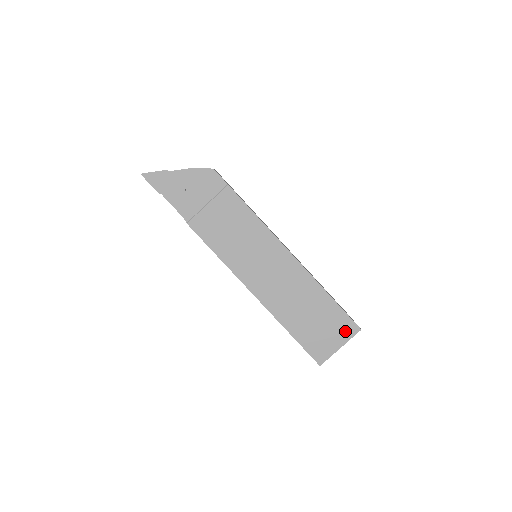
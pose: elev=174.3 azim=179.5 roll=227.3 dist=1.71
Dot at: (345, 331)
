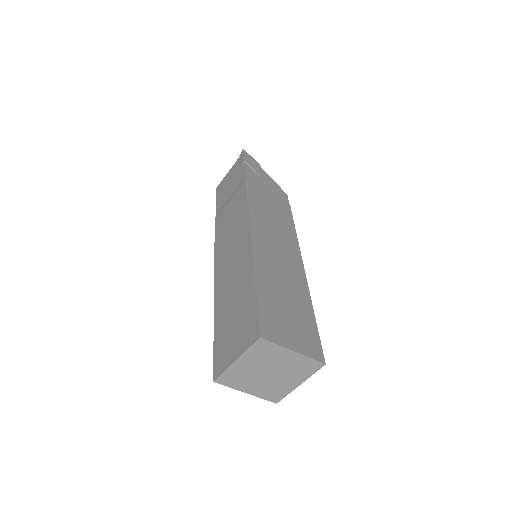
Dot at: (309, 347)
